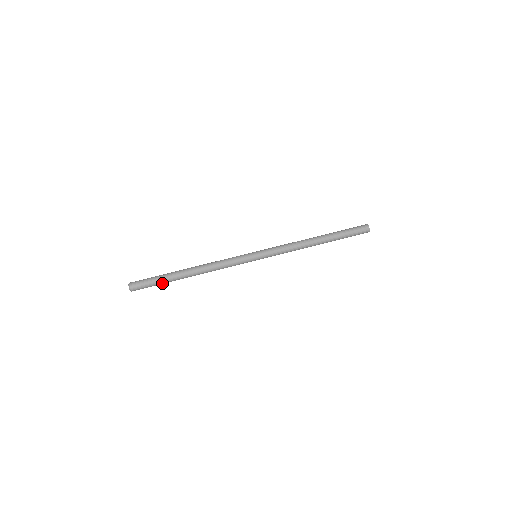
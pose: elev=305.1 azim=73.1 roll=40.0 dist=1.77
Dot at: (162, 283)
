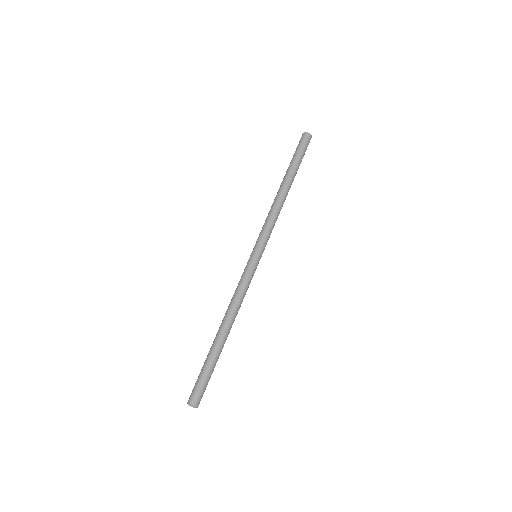
Dot at: (213, 369)
